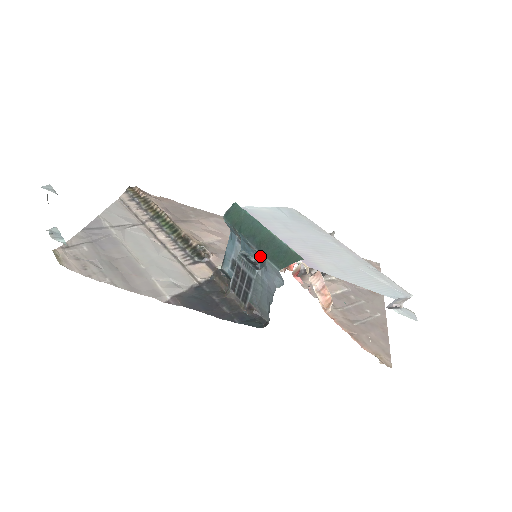
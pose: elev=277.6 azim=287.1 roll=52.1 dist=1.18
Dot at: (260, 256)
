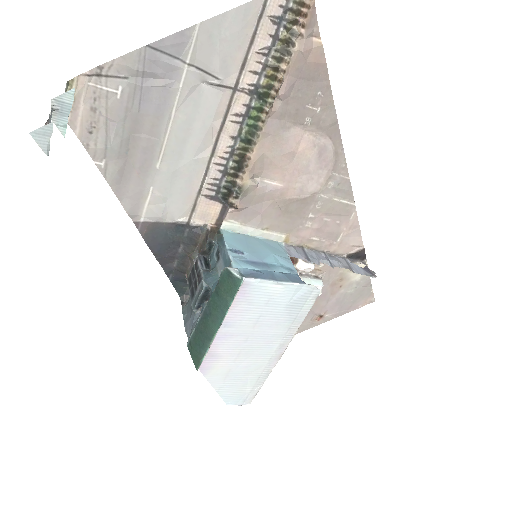
Dot at: (200, 318)
